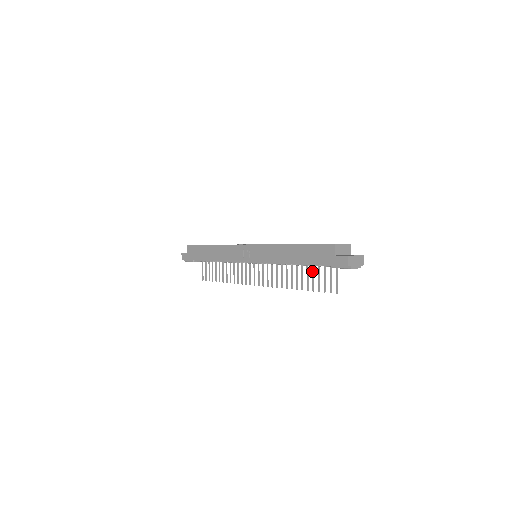
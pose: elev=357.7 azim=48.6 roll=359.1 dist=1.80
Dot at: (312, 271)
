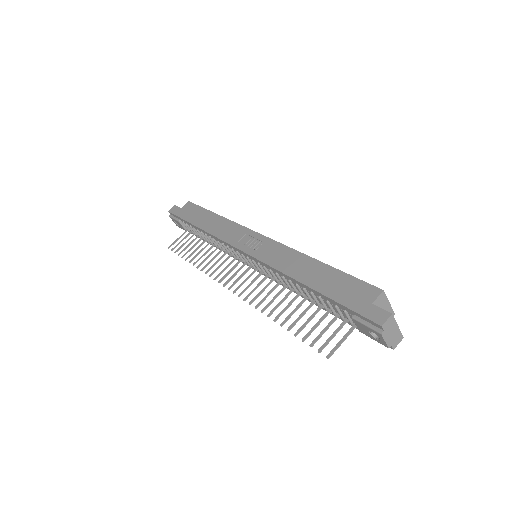
Dot at: (315, 312)
